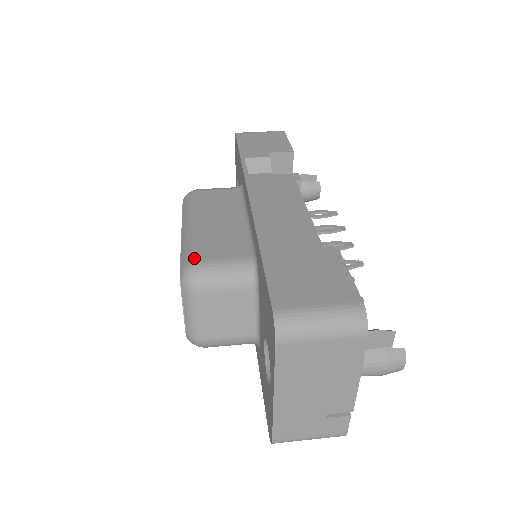
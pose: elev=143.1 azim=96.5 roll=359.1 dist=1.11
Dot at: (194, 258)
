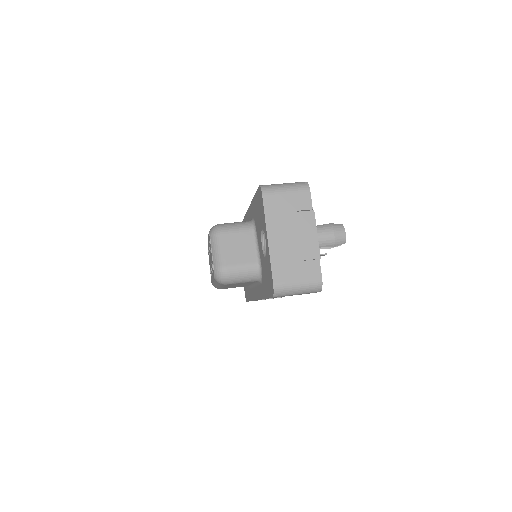
Dot at: occluded
